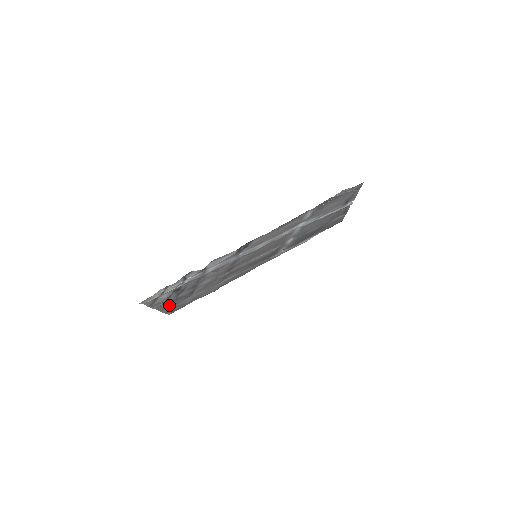
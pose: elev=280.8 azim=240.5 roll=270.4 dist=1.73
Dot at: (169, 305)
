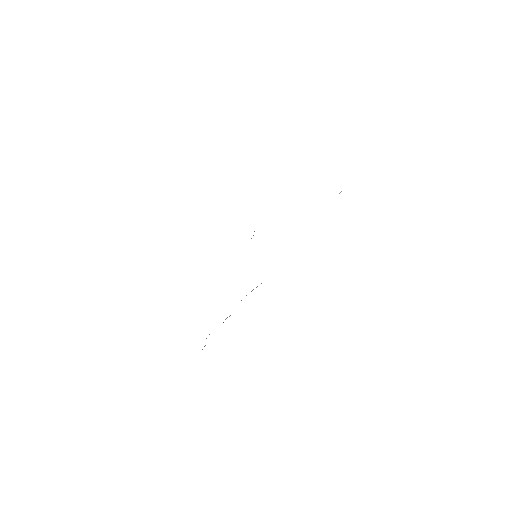
Dot at: occluded
